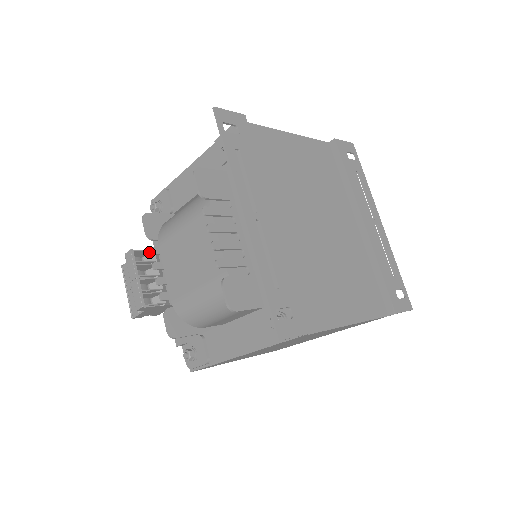
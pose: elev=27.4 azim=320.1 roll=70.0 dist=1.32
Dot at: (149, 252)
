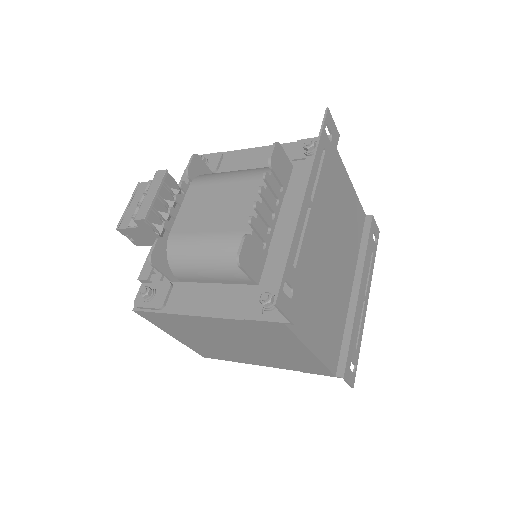
Dot at: (180, 183)
